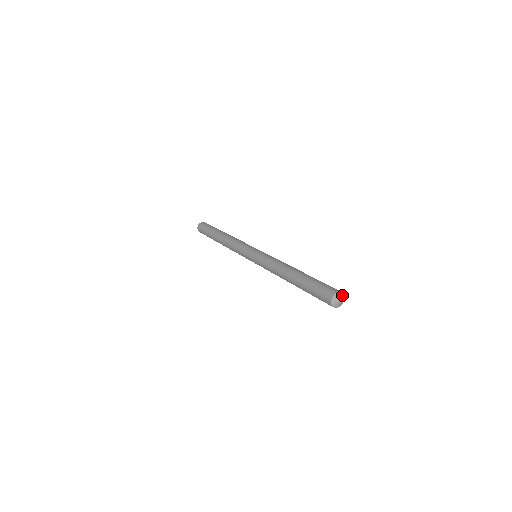
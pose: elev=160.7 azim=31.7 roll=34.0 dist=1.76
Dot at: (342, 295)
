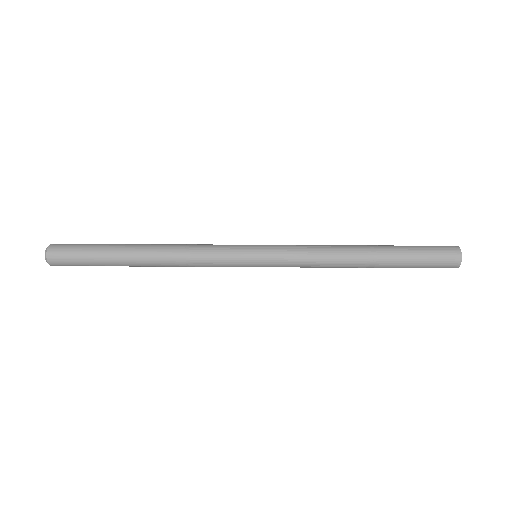
Dot at: (460, 250)
